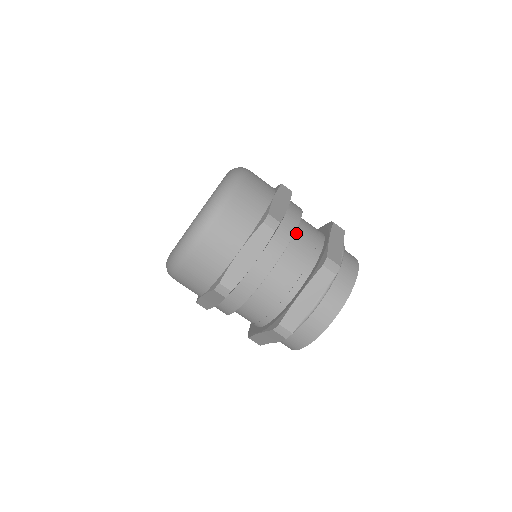
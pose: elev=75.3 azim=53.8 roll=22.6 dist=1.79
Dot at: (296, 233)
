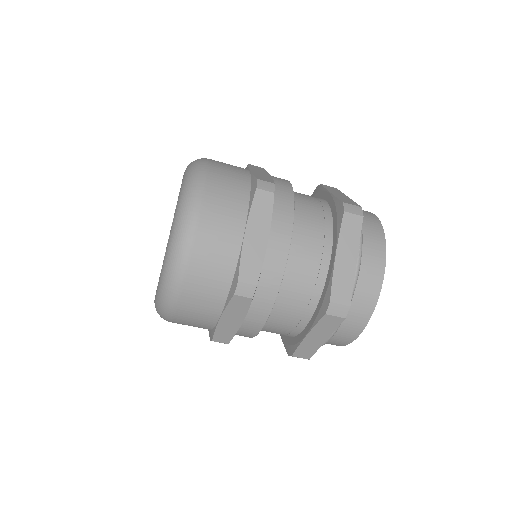
Dot at: occluded
